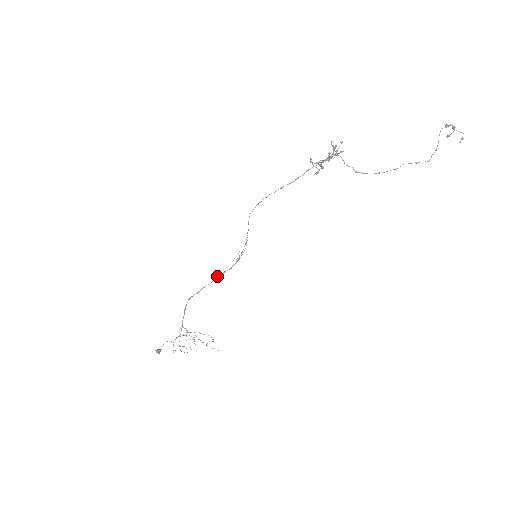
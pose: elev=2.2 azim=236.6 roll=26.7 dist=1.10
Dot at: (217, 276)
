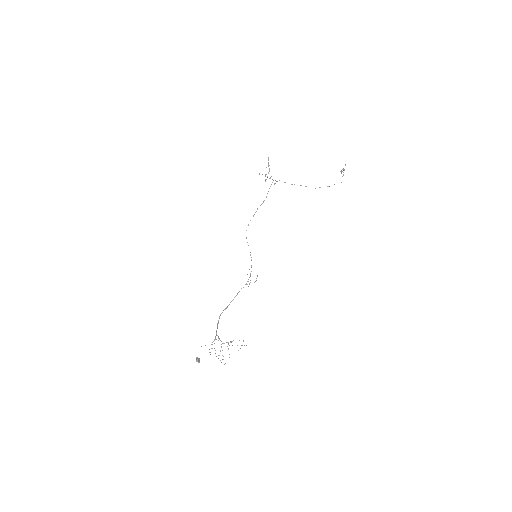
Dot at: (238, 292)
